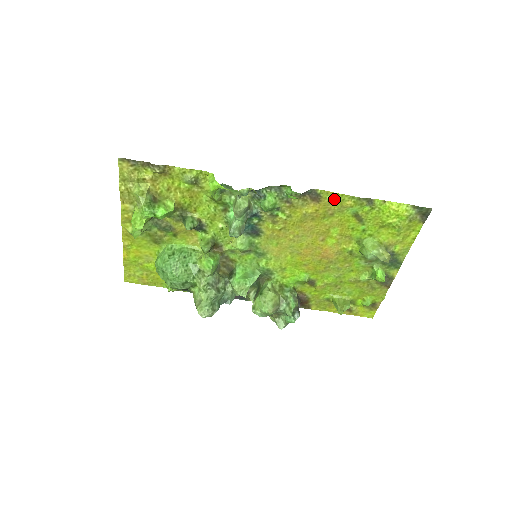
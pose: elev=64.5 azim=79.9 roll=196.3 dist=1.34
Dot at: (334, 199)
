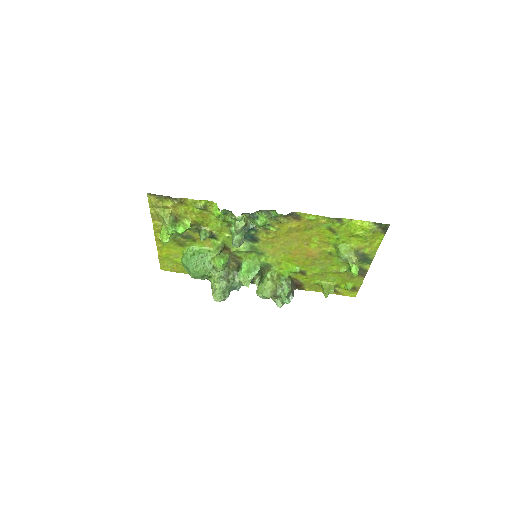
Dot at: (311, 218)
